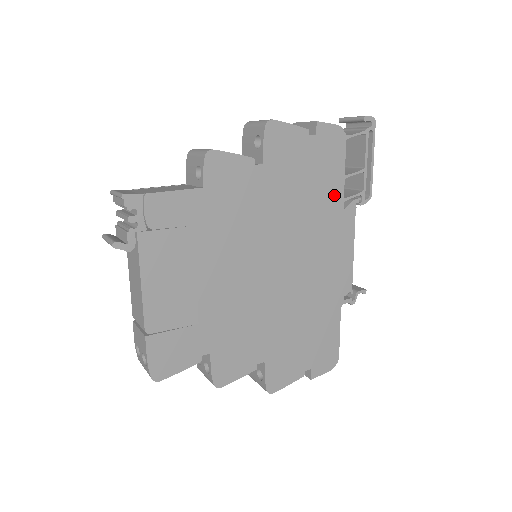
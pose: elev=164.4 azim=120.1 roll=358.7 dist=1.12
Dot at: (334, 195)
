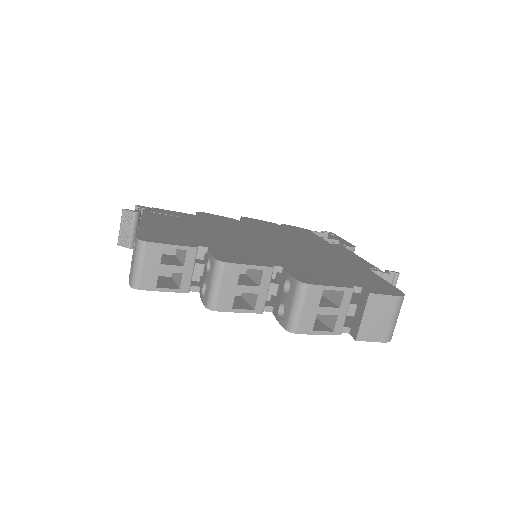
Dot at: (315, 239)
